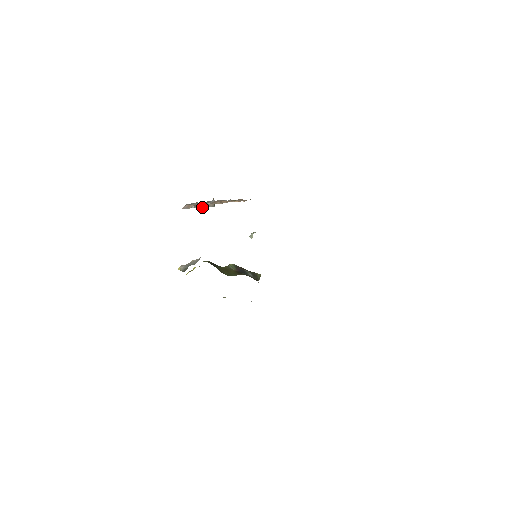
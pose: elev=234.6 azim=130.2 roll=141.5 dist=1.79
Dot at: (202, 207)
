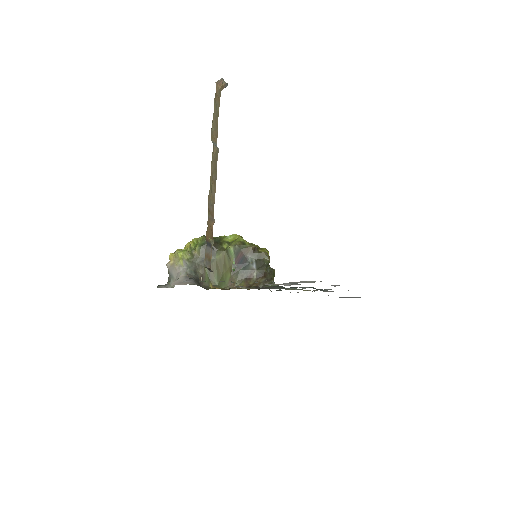
Dot at: occluded
